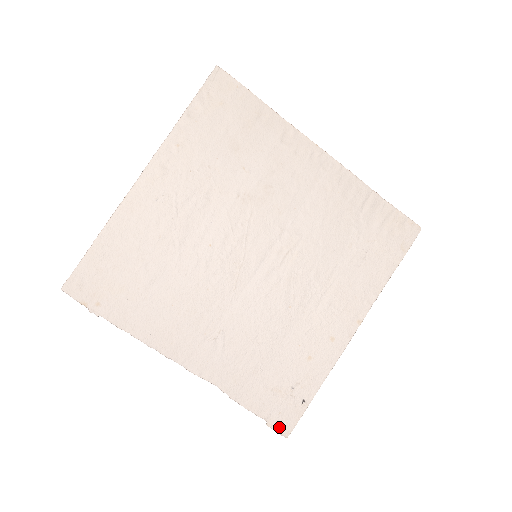
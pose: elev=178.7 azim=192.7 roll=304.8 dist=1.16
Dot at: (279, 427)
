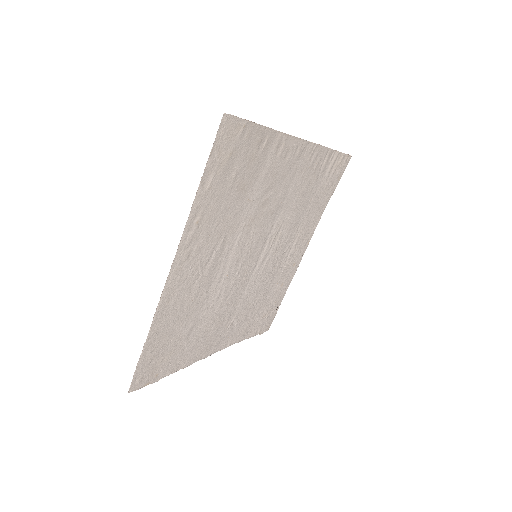
Dot at: (265, 330)
